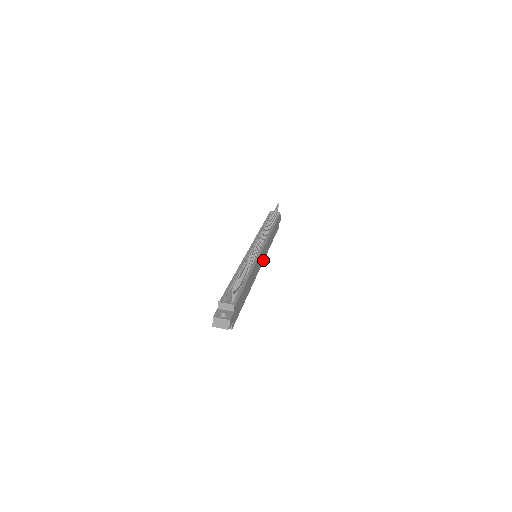
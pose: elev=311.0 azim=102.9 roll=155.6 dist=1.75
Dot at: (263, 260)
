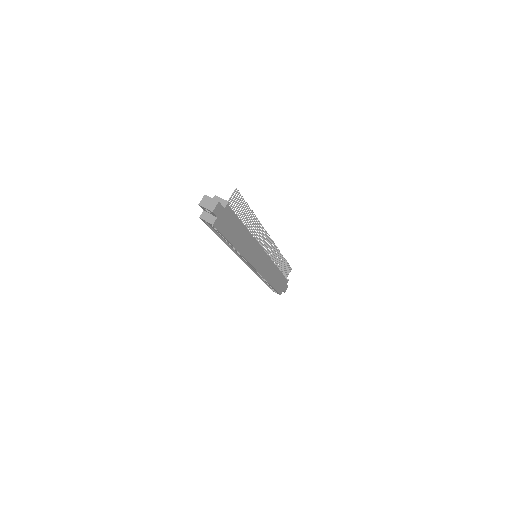
Dot at: (259, 271)
